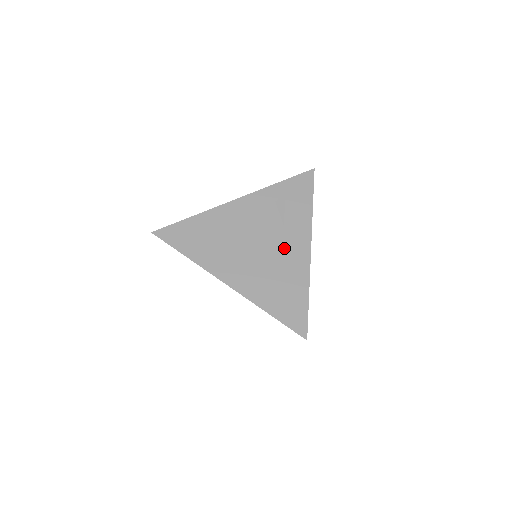
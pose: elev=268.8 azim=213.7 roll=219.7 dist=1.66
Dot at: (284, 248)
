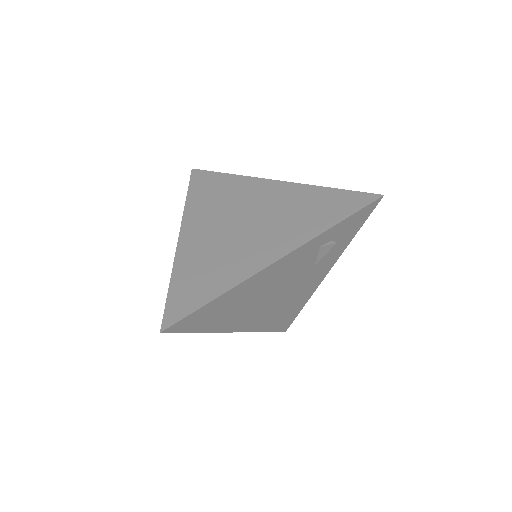
Dot at: (303, 285)
